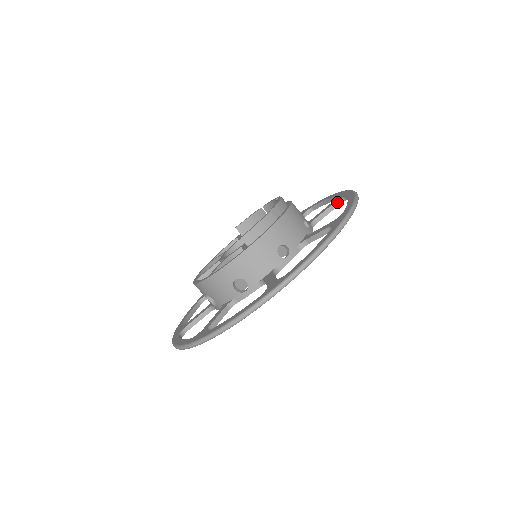
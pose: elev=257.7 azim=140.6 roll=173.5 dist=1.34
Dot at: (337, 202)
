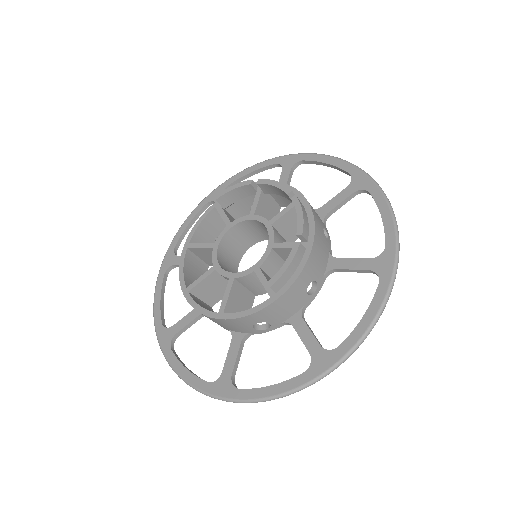
Dot at: (355, 193)
